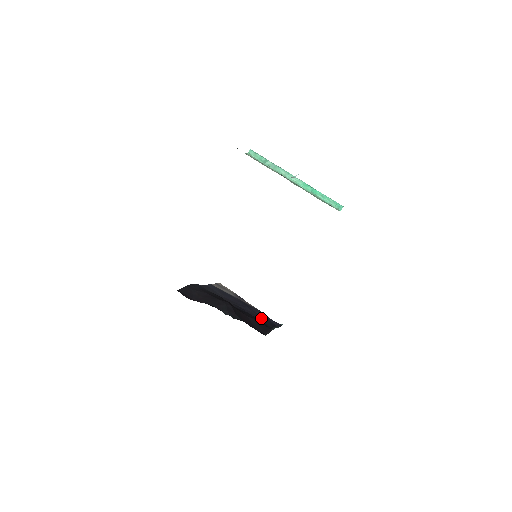
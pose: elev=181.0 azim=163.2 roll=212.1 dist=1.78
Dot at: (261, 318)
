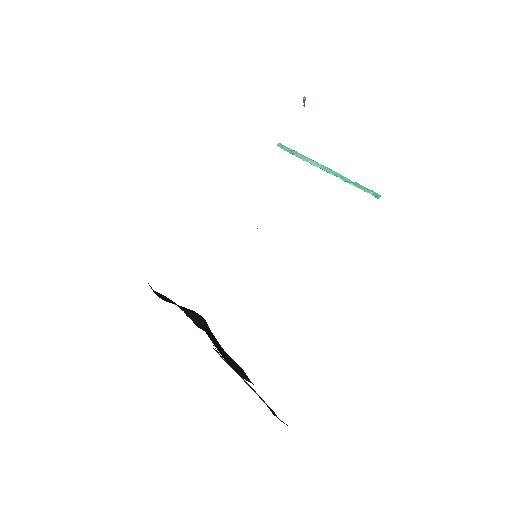
Dot at: occluded
